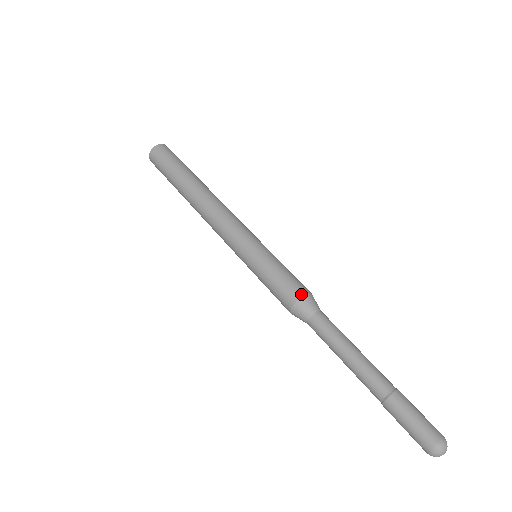
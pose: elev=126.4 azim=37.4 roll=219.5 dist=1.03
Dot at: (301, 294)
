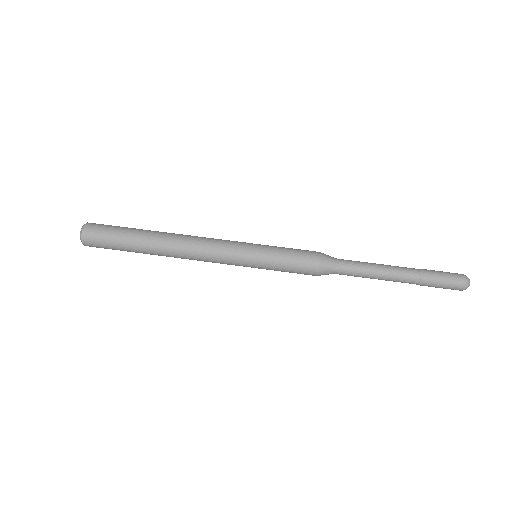
Dot at: (318, 252)
